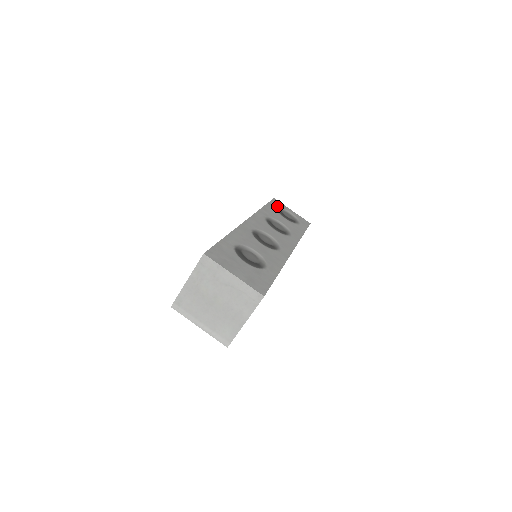
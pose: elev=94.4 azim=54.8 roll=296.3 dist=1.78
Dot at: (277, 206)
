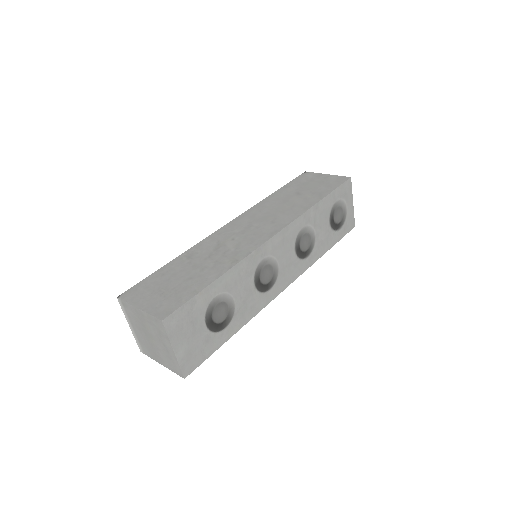
Dot at: (340, 196)
